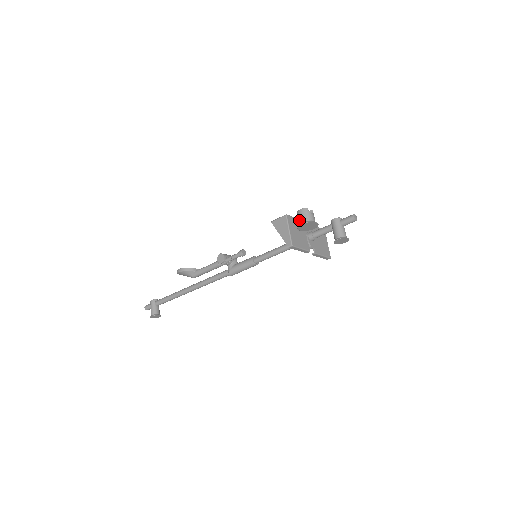
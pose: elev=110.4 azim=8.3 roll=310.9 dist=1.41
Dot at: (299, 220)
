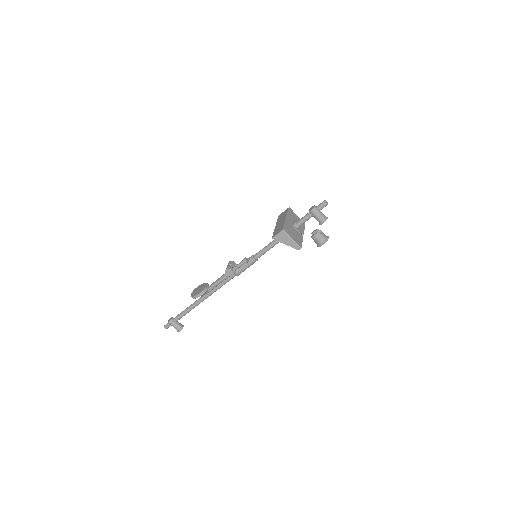
Dot at: (317, 242)
